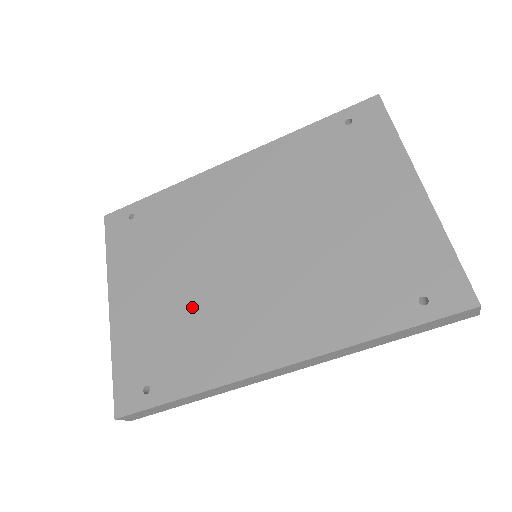
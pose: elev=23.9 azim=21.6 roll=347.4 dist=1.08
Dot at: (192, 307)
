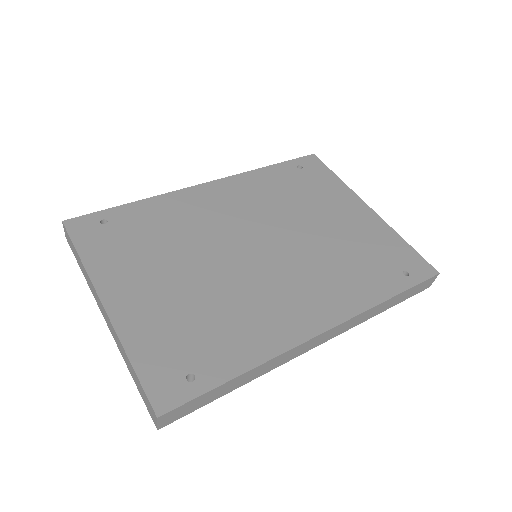
Dot at: (215, 295)
